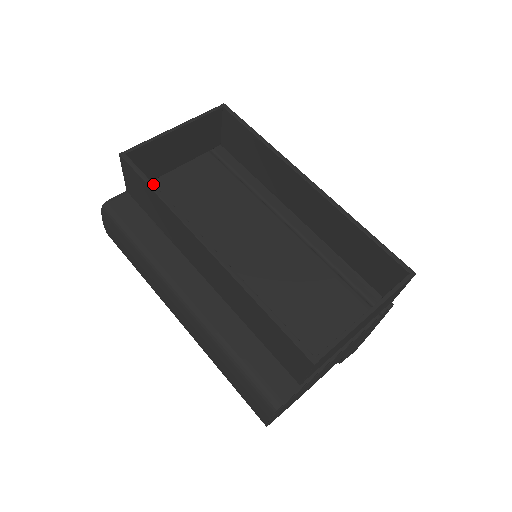
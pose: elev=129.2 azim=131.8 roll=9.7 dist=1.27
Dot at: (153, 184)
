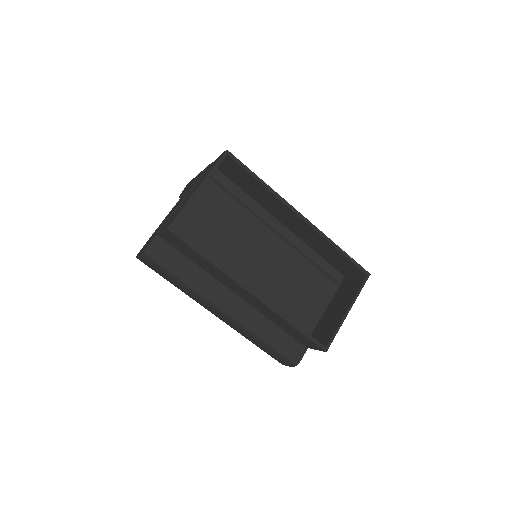
Dot at: (202, 252)
